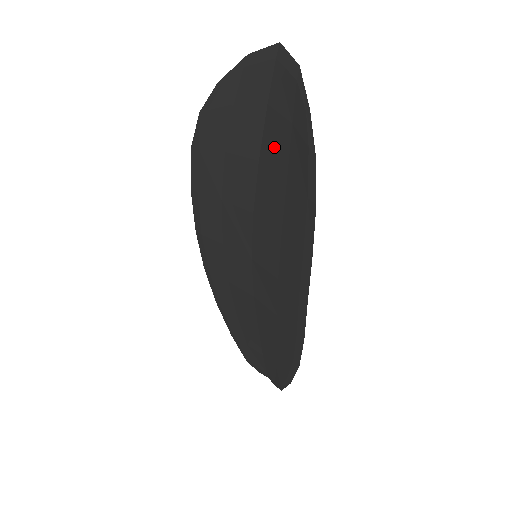
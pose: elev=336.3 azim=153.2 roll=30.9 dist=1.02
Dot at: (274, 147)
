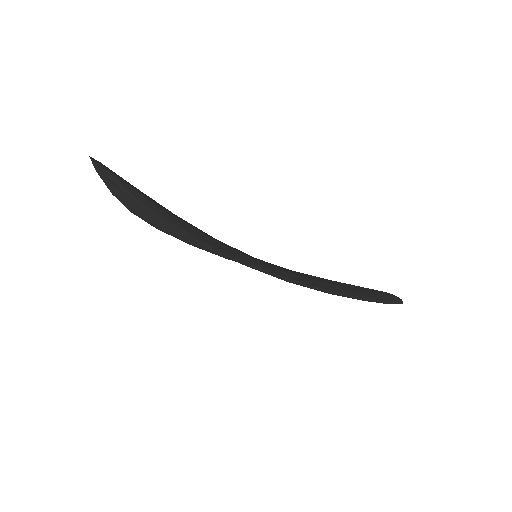
Dot at: occluded
